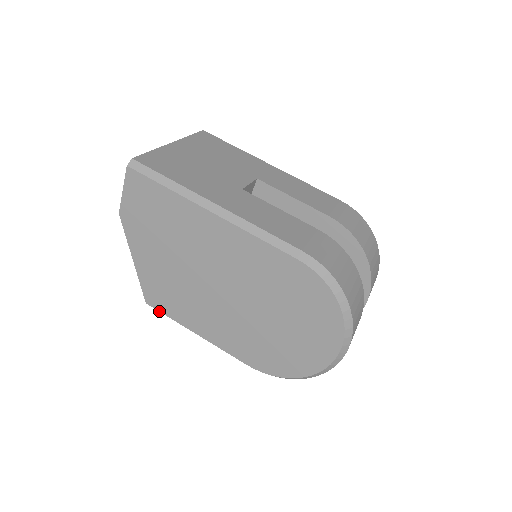
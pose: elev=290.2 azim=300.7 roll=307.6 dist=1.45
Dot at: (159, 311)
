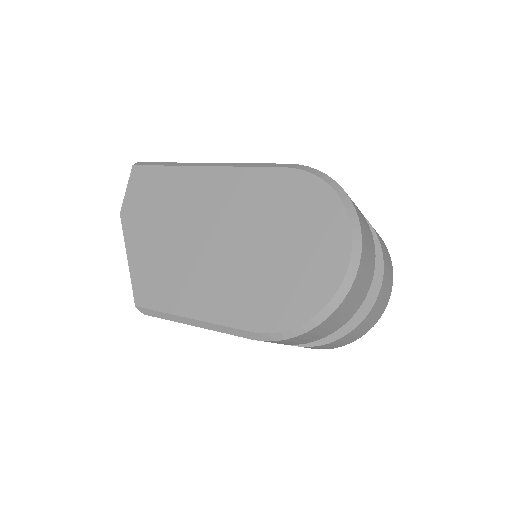
Dot at: (149, 309)
